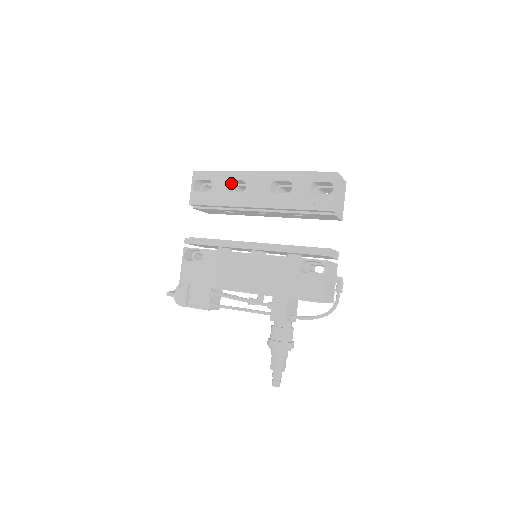
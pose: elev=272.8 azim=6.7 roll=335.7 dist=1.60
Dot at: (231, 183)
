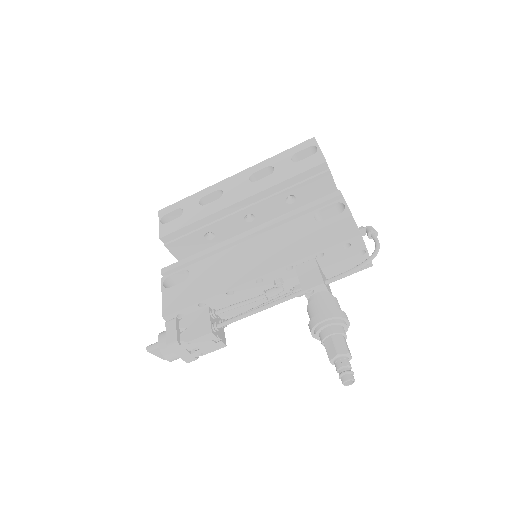
Dot at: occluded
